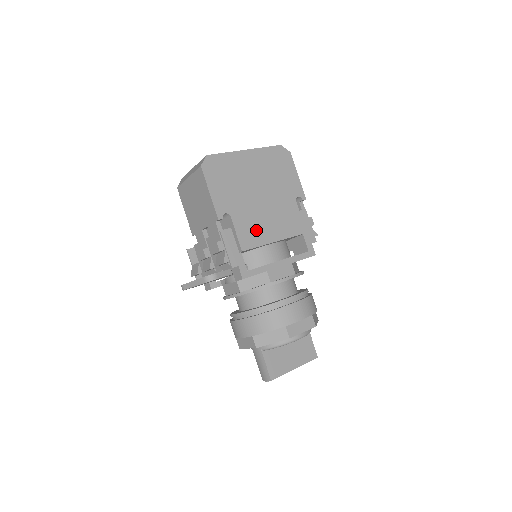
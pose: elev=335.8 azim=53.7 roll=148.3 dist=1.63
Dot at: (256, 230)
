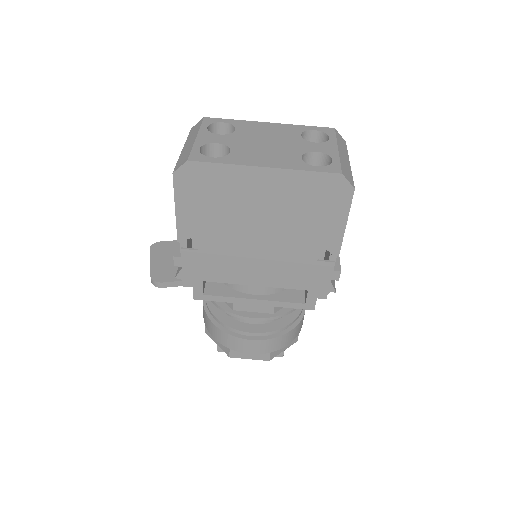
Dot at: (231, 267)
